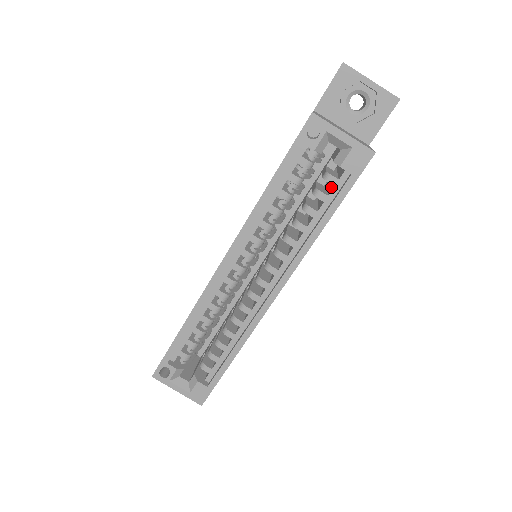
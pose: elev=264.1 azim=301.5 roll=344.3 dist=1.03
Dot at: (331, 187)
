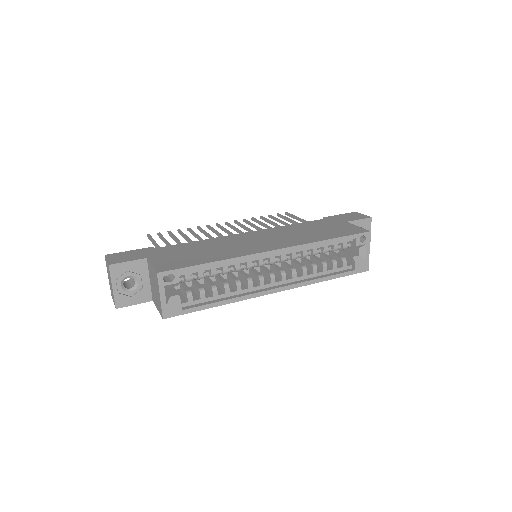
Dot at: occluded
